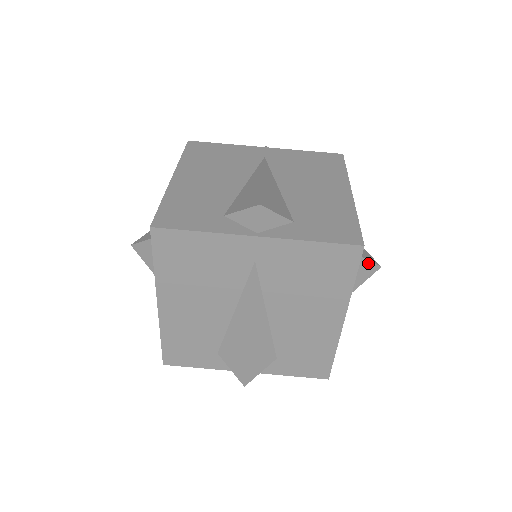
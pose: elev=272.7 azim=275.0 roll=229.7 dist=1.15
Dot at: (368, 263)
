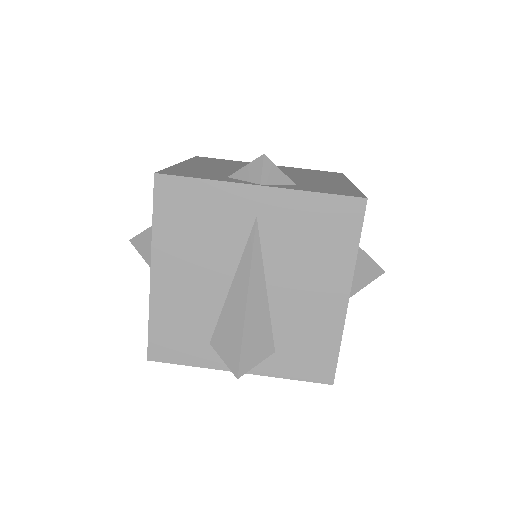
Dot at: (371, 262)
